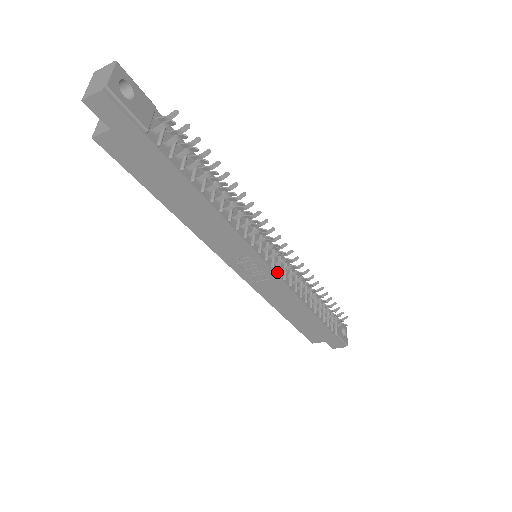
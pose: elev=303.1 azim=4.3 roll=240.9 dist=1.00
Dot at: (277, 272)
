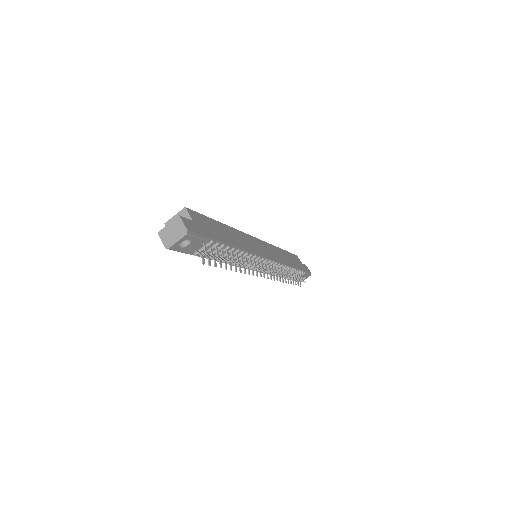
Dot at: occluded
